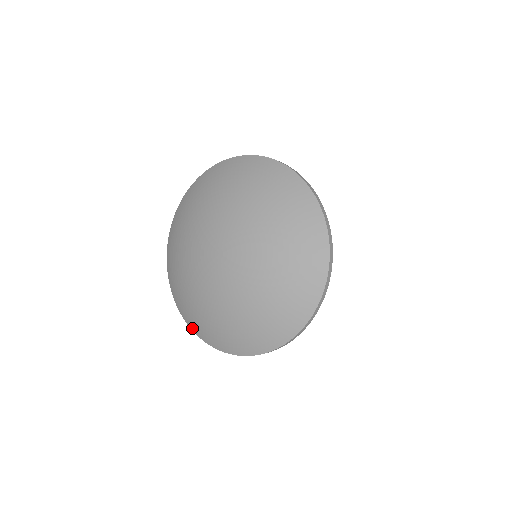
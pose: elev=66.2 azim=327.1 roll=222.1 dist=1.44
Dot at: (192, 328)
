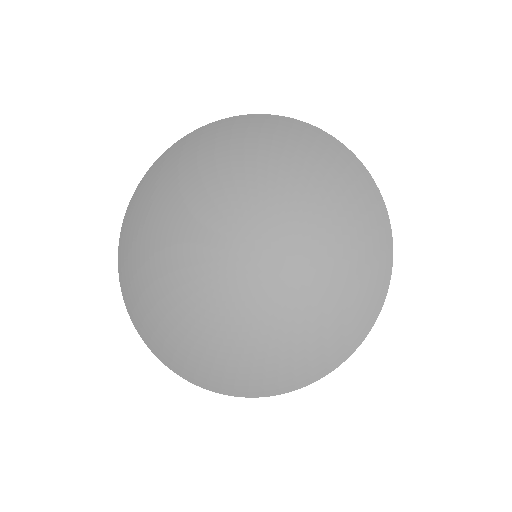
Dot at: (243, 393)
